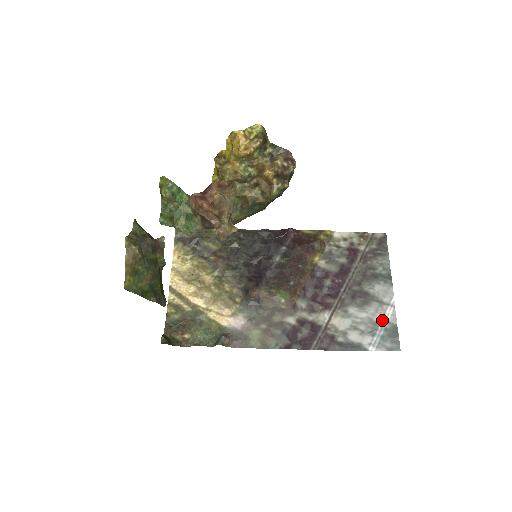
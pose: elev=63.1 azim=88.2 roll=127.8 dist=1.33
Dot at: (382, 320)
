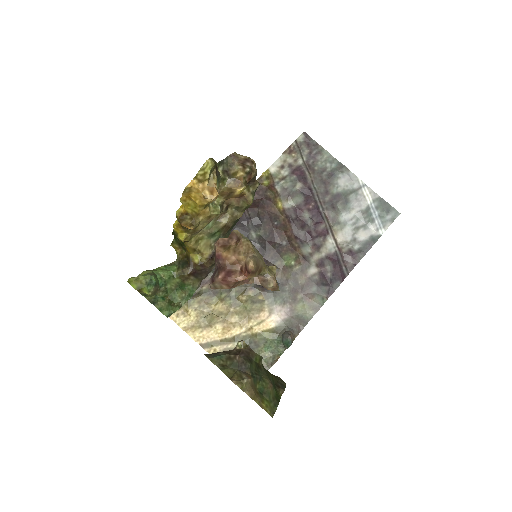
Dot at: (368, 204)
